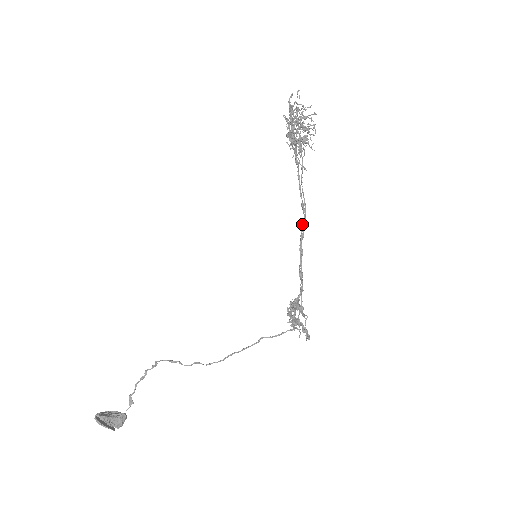
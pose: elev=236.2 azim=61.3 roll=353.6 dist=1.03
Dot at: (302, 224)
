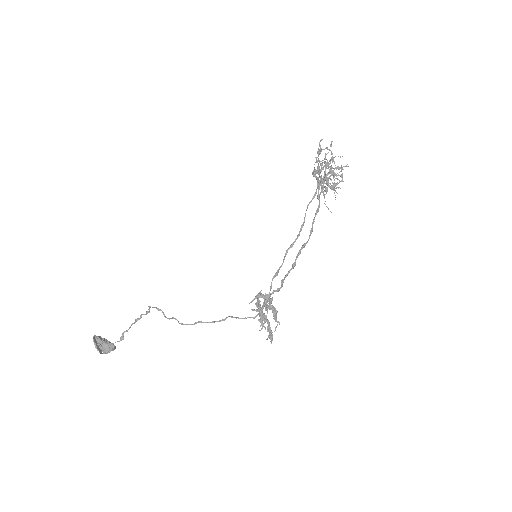
Dot at: (303, 244)
